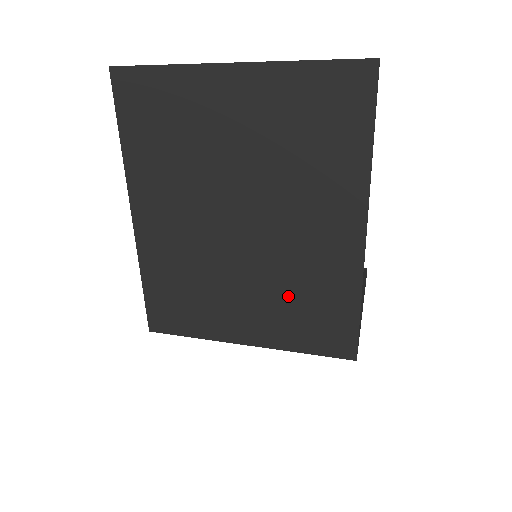
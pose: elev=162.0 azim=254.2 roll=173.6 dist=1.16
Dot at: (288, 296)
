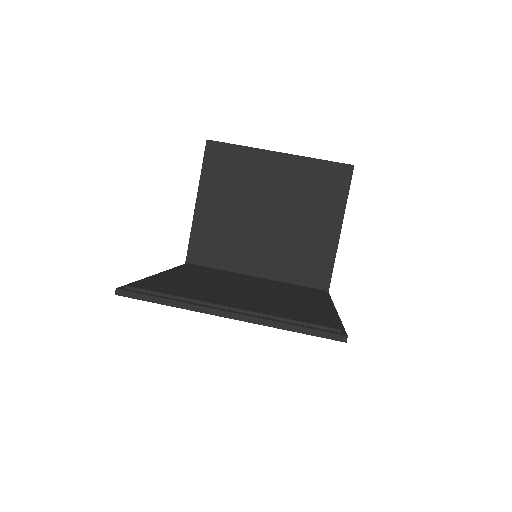
Dot at: occluded
